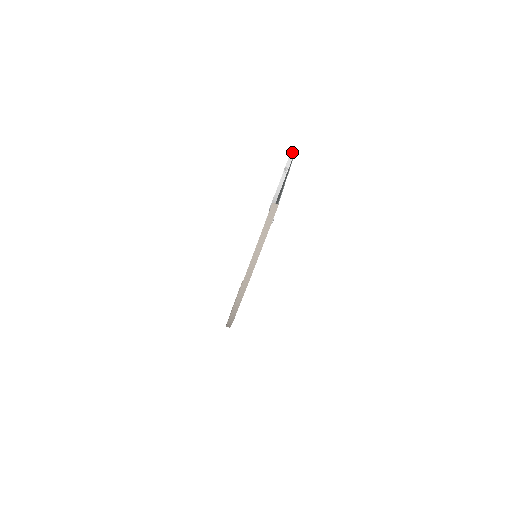
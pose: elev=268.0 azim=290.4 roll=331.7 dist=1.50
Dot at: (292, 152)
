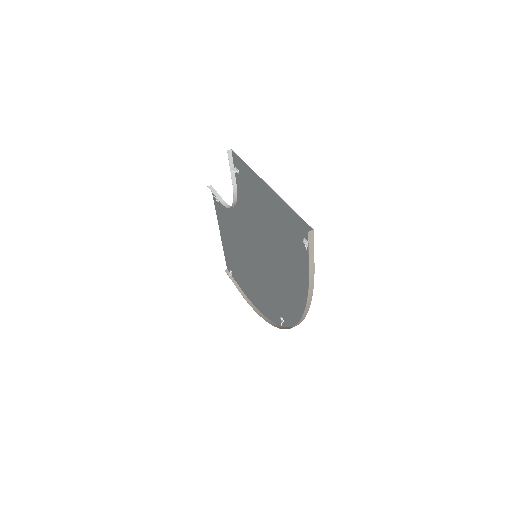
Dot at: (228, 150)
